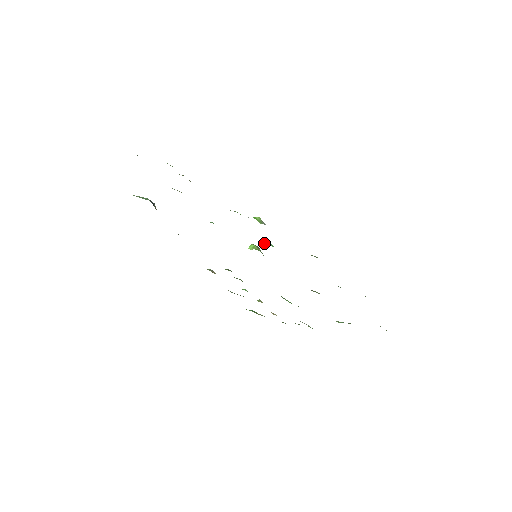
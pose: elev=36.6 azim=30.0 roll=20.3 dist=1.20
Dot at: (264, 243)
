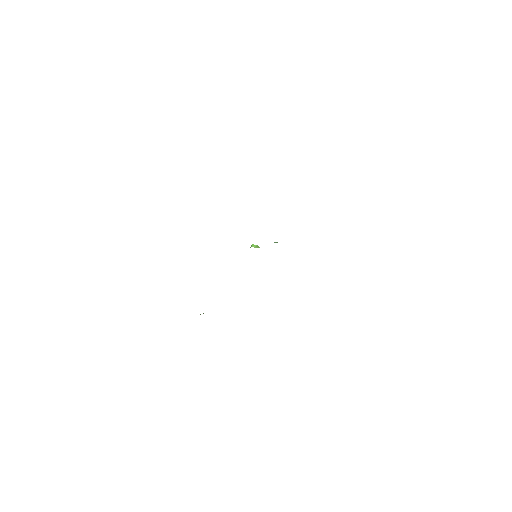
Dot at: (276, 242)
